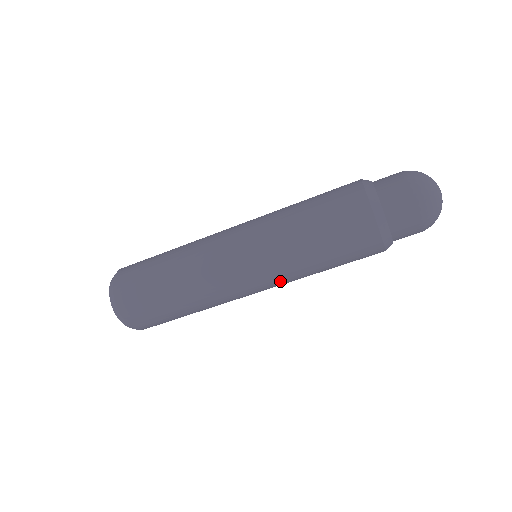
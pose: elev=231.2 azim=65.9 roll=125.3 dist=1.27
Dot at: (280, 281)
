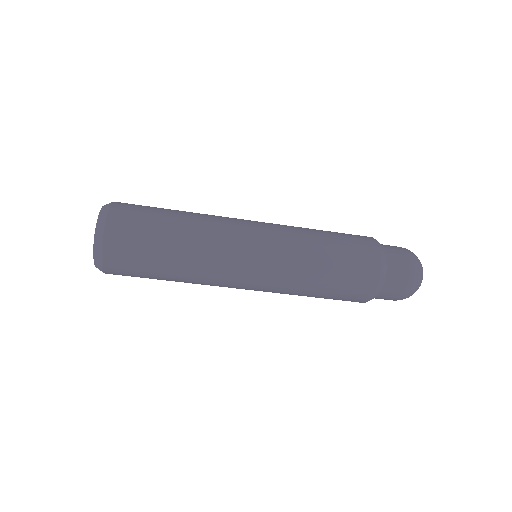
Dot at: (276, 282)
